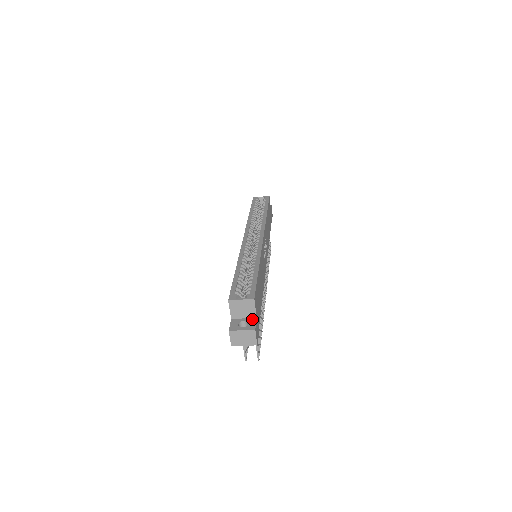
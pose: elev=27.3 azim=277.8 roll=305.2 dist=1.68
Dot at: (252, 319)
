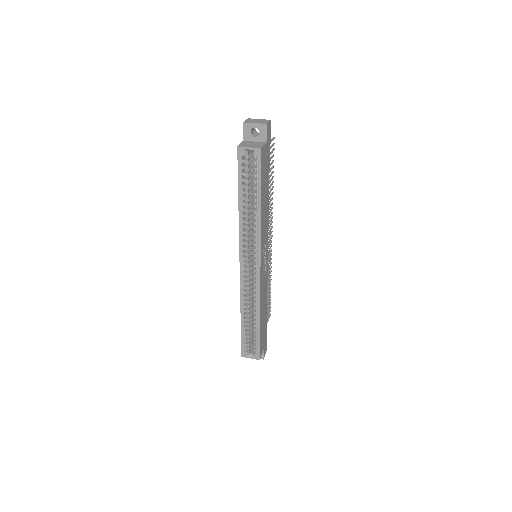
Dot at: occluded
